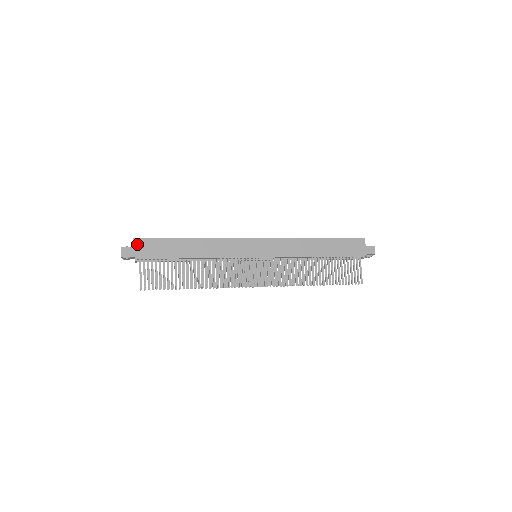
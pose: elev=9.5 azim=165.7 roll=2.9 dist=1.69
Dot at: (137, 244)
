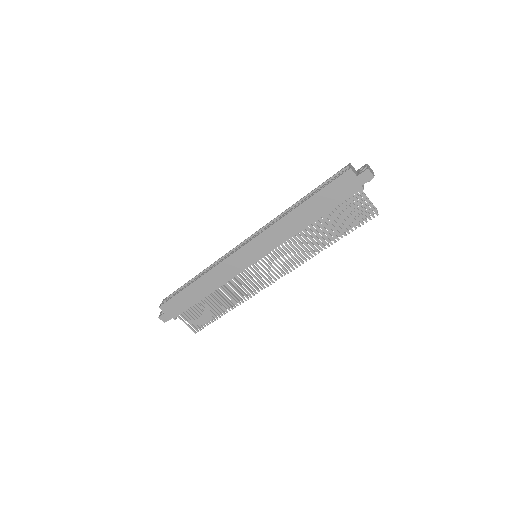
Dot at: (165, 309)
